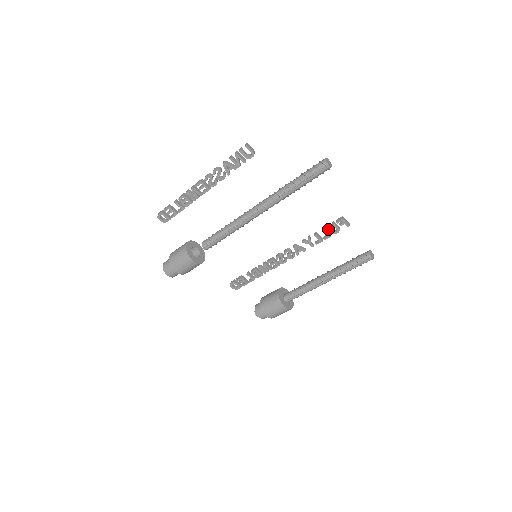
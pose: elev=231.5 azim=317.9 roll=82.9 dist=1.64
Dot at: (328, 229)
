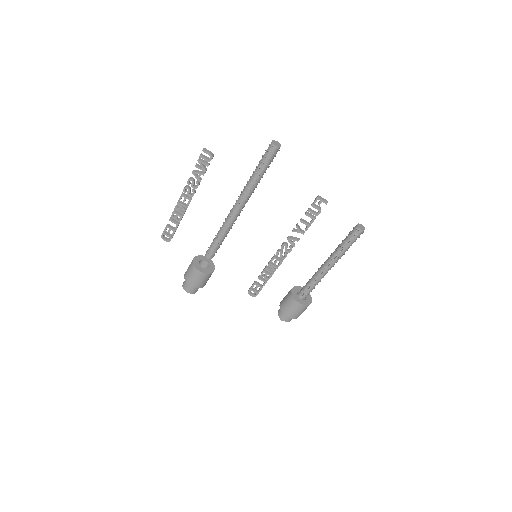
Dot at: occluded
